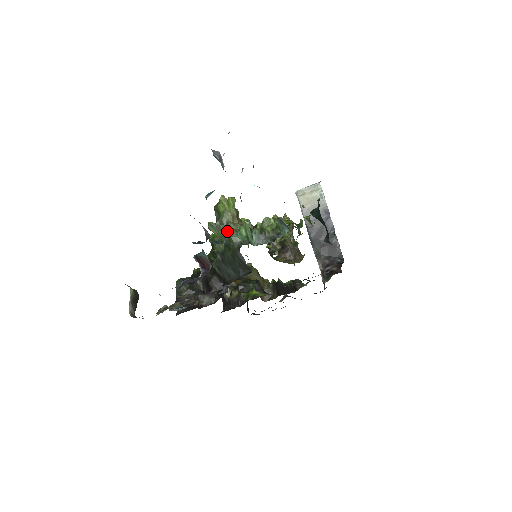
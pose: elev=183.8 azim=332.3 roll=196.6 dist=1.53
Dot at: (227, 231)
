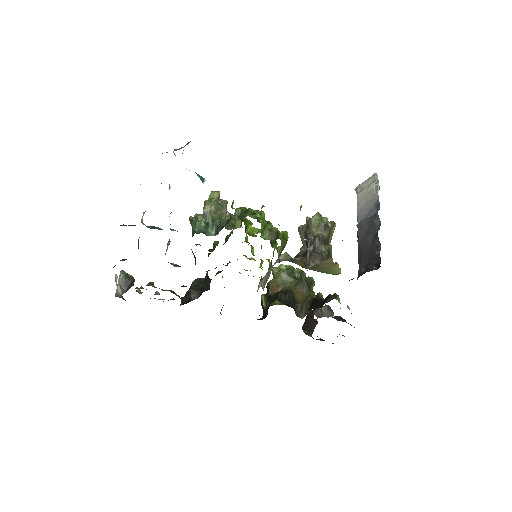
Dot at: occluded
